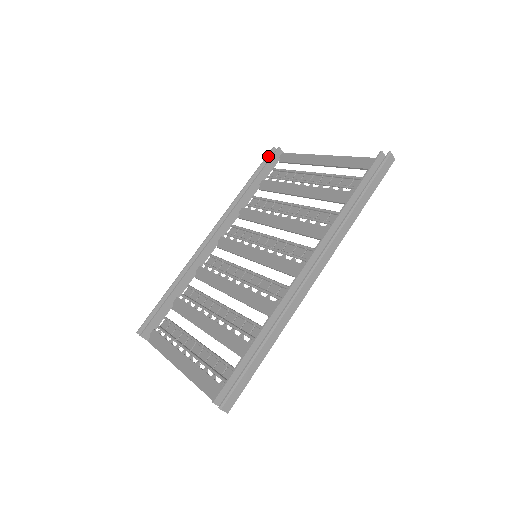
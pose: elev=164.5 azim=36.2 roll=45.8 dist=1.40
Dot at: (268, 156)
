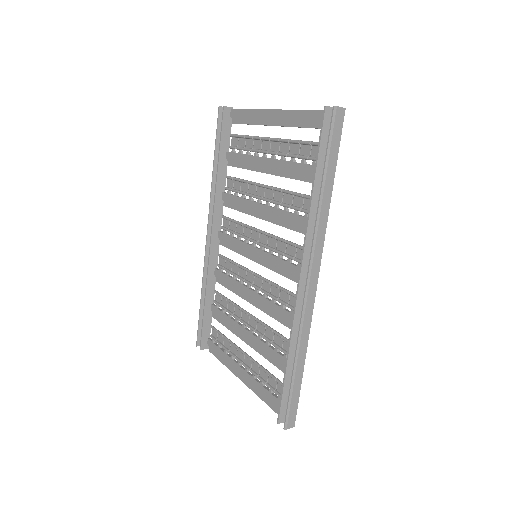
Dot at: (219, 121)
